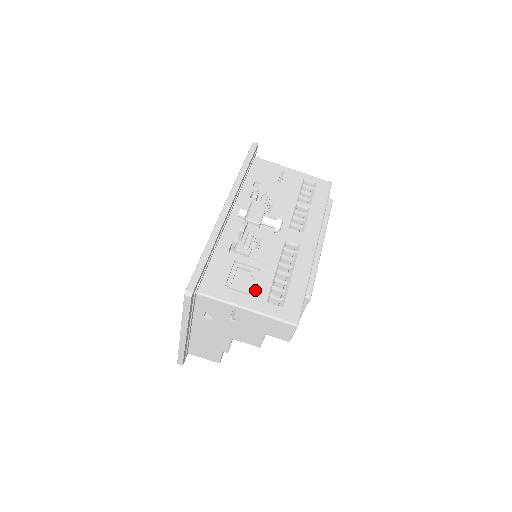
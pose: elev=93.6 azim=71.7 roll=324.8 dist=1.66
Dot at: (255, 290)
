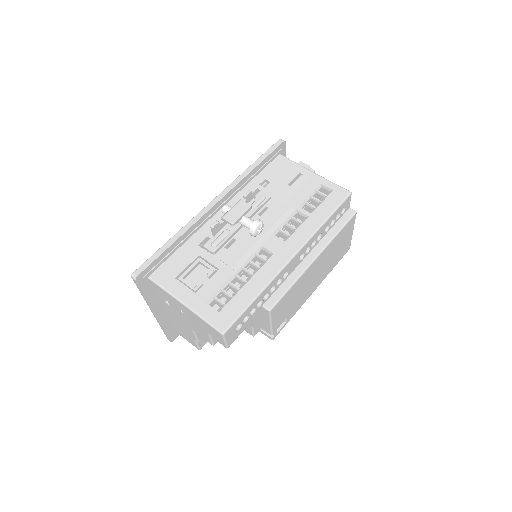
Dot at: (202, 288)
